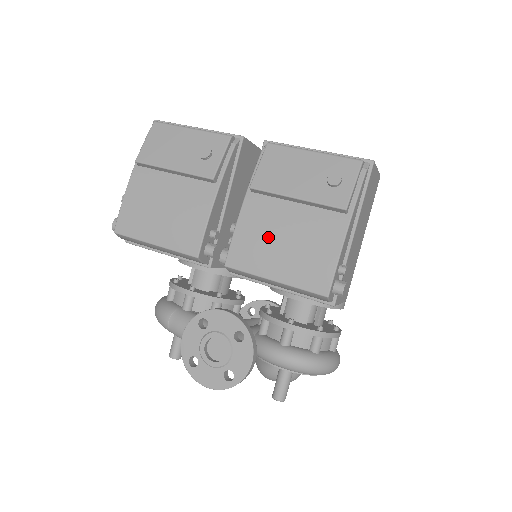
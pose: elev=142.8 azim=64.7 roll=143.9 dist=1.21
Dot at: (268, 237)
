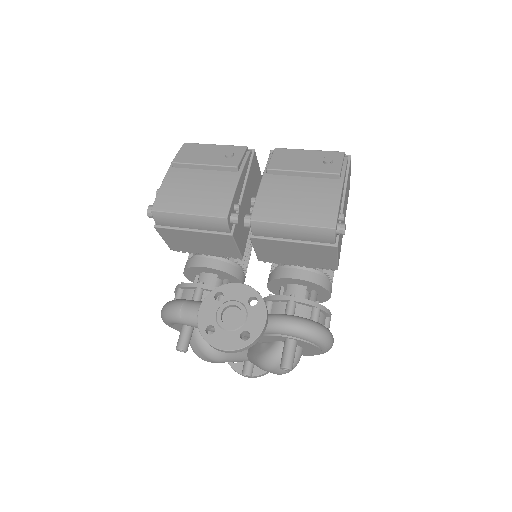
Dot at: (284, 198)
